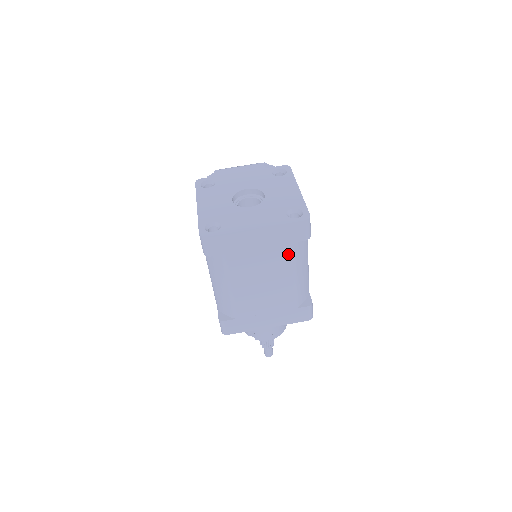
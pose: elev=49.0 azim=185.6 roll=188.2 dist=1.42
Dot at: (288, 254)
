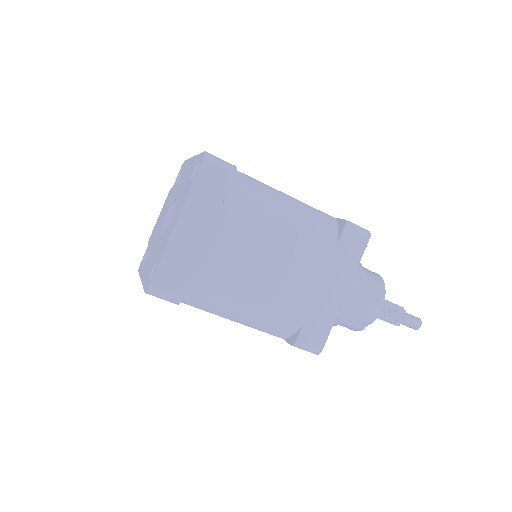
Dot at: (242, 206)
